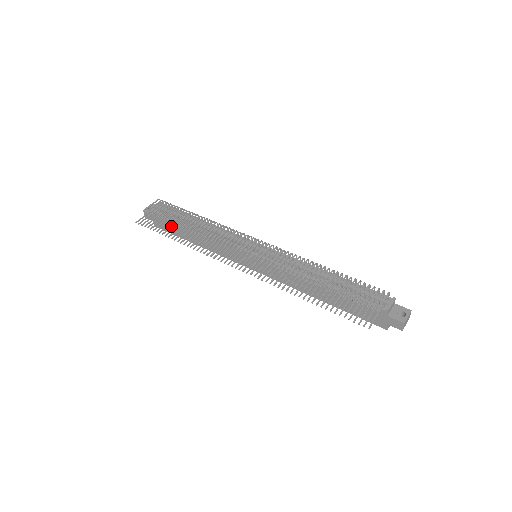
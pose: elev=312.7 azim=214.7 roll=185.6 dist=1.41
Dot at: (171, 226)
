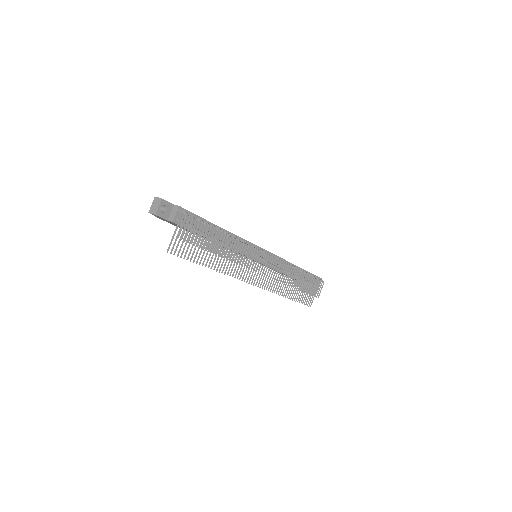
Dot at: occluded
